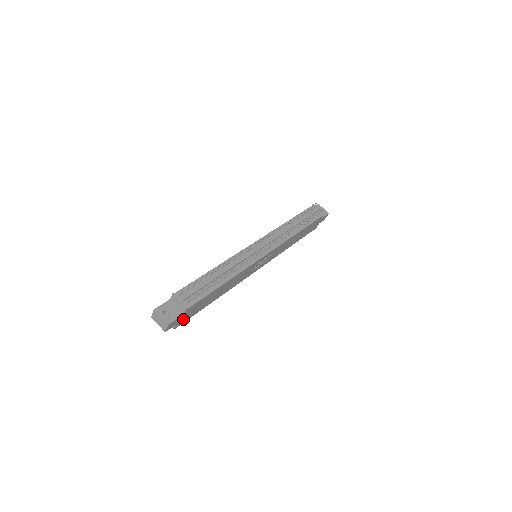
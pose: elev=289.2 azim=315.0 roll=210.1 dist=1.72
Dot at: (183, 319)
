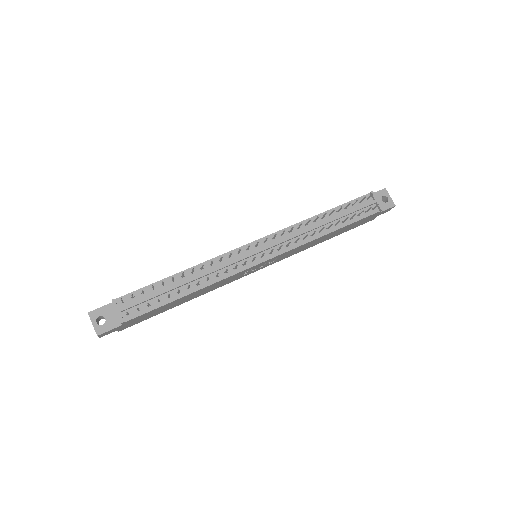
Dot at: (128, 325)
